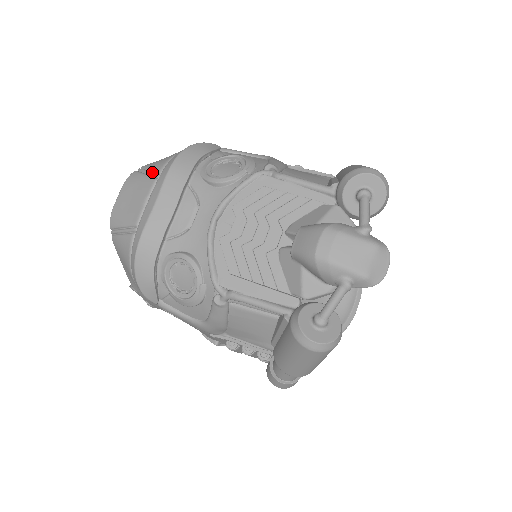
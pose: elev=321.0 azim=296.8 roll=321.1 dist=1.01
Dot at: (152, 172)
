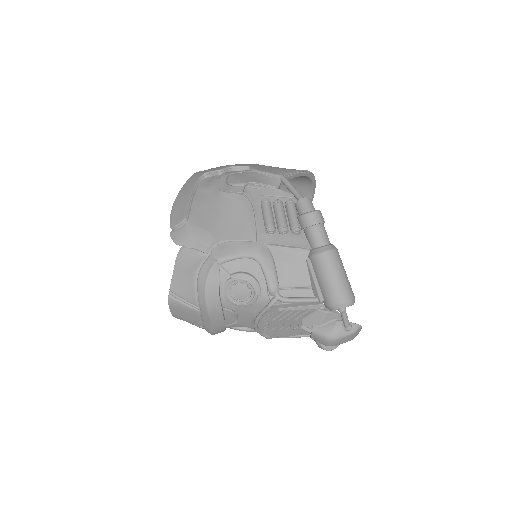
Dot at: (190, 305)
